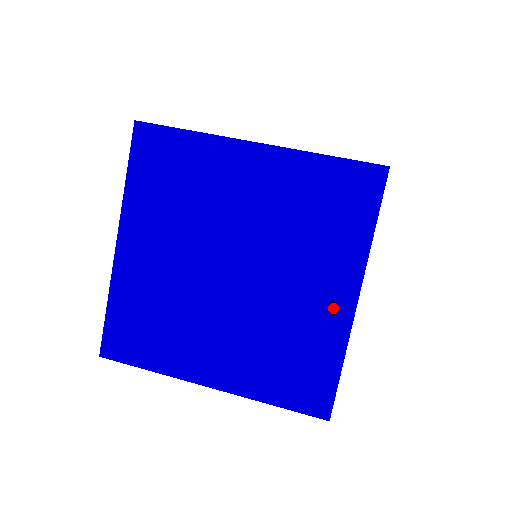
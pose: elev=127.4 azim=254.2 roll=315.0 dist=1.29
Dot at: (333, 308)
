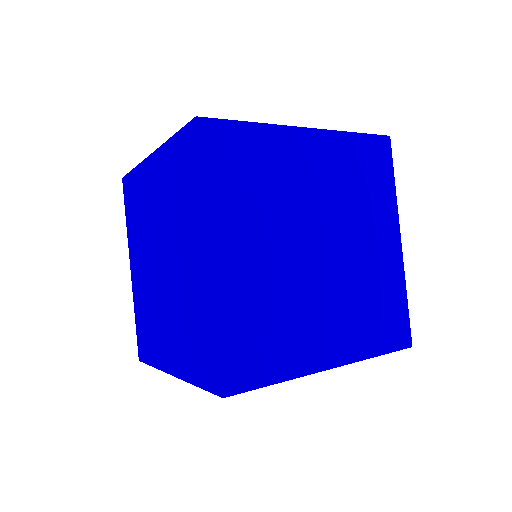
Dot at: (201, 272)
